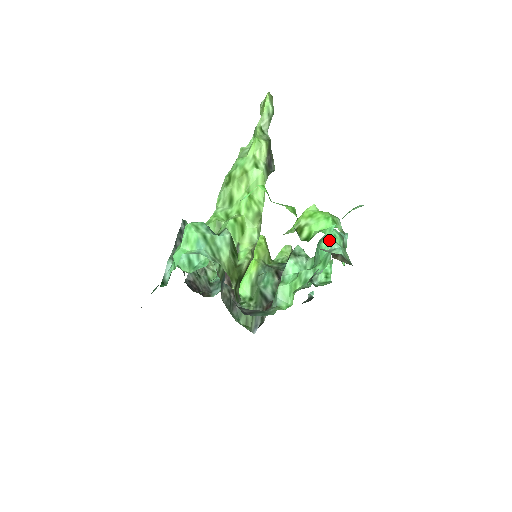
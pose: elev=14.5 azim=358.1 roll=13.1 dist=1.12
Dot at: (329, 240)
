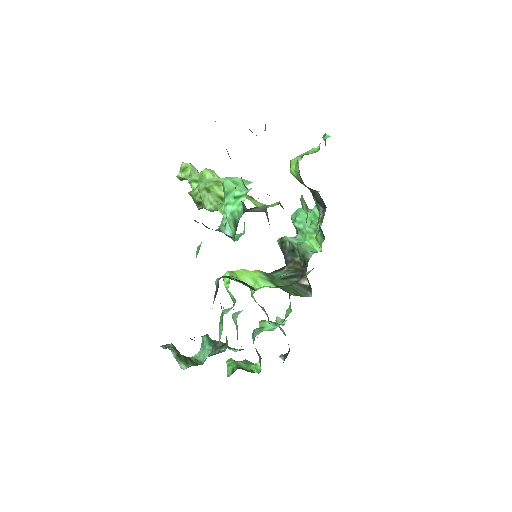
Dot at: (302, 210)
